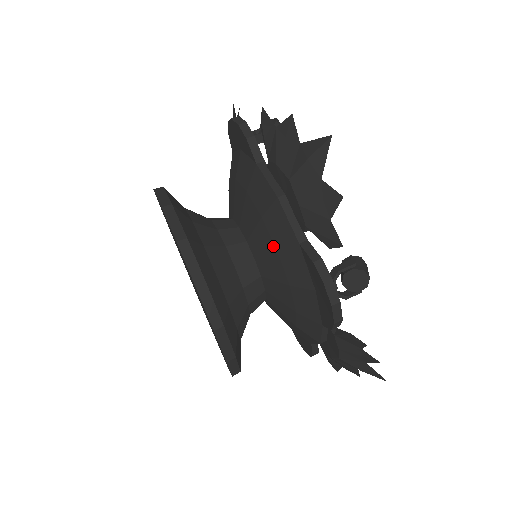
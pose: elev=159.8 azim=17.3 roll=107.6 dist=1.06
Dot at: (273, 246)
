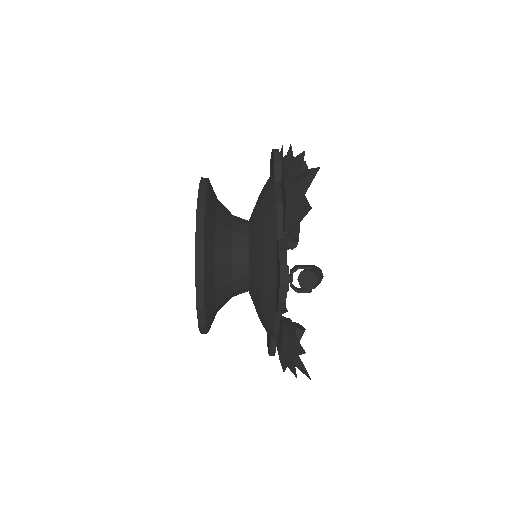
Dot at: (262, 239)
